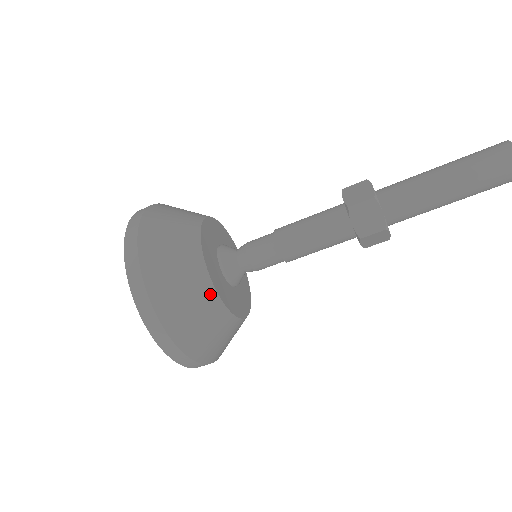
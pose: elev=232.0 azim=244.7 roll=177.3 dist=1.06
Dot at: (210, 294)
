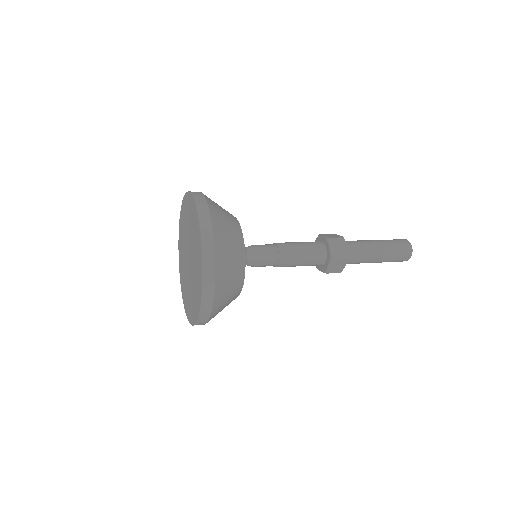
Dot at: occluded
